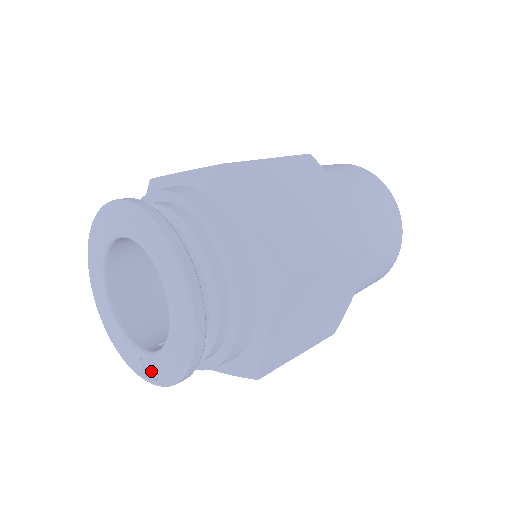
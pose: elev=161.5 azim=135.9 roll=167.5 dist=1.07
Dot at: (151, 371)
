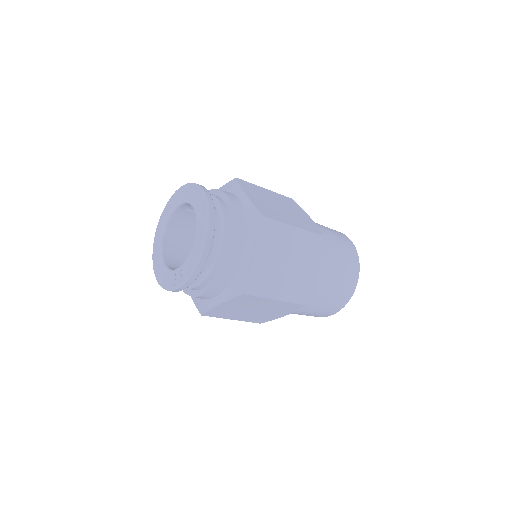
Dot at: (179, 278)
